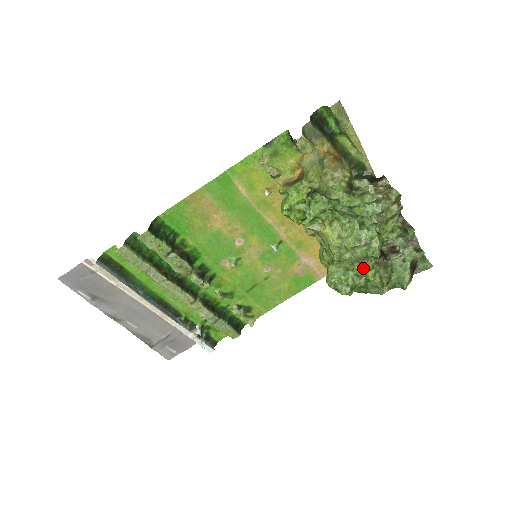
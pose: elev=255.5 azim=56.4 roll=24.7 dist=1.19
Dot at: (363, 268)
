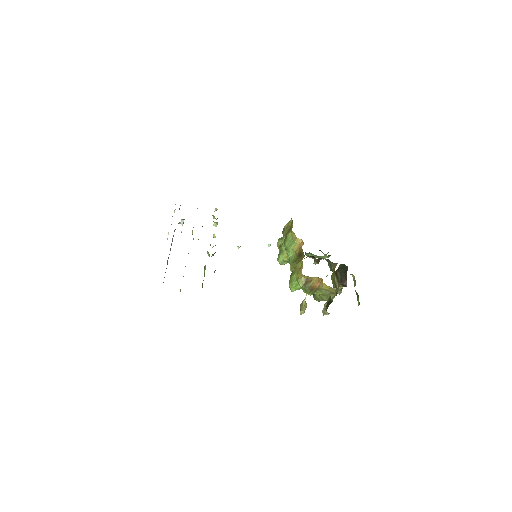
Dot at: occluded
